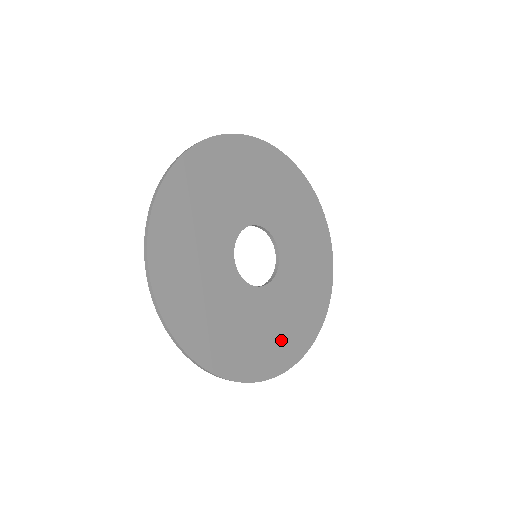
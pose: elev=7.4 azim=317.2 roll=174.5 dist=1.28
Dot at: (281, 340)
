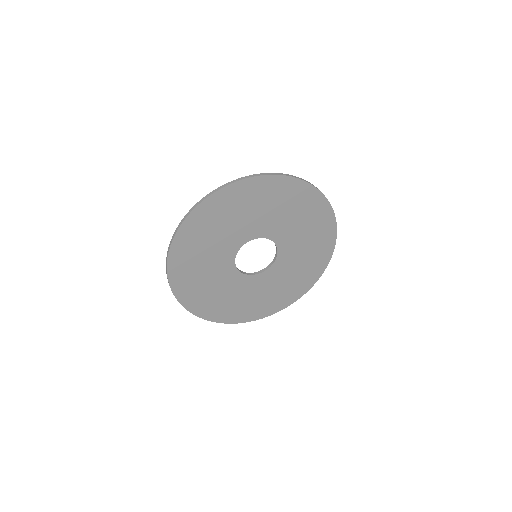
Dot at: (281, 294)
